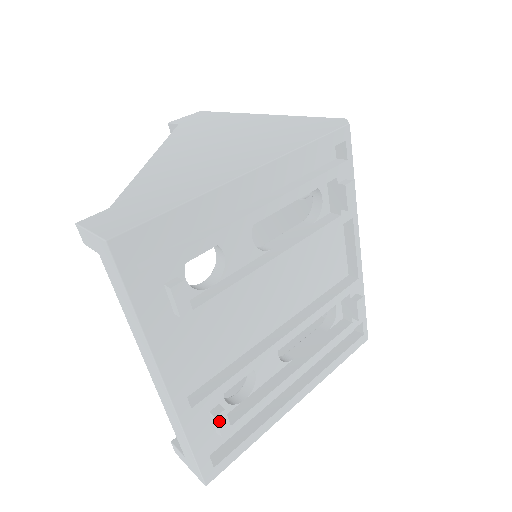
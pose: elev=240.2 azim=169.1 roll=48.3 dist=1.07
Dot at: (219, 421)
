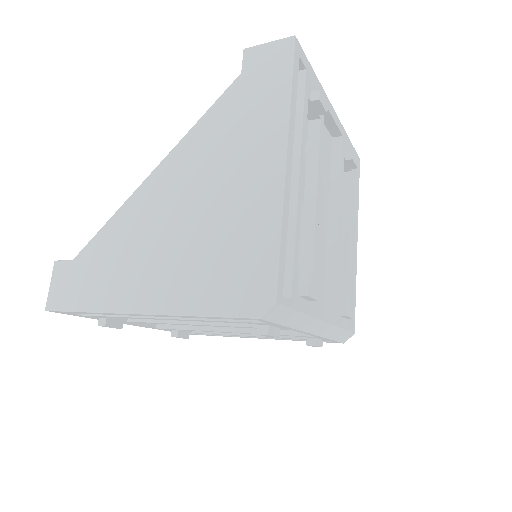
Dot at: occluded
